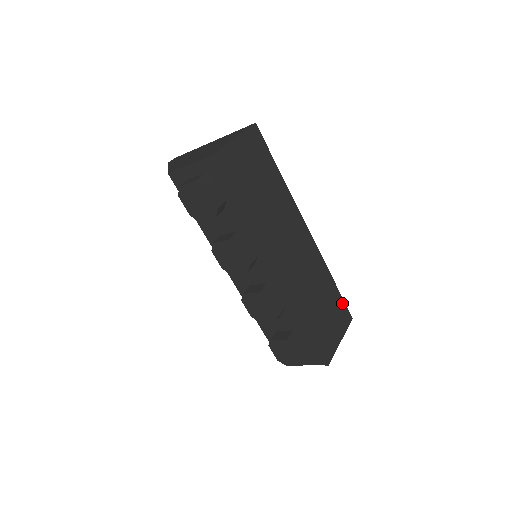
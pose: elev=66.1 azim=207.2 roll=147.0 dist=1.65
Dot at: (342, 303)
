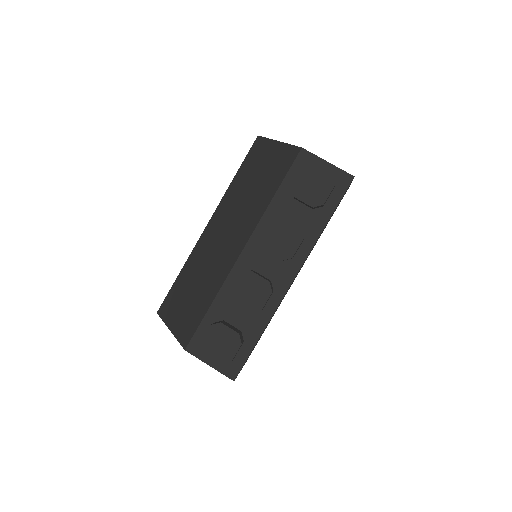
Dot at: occluded
